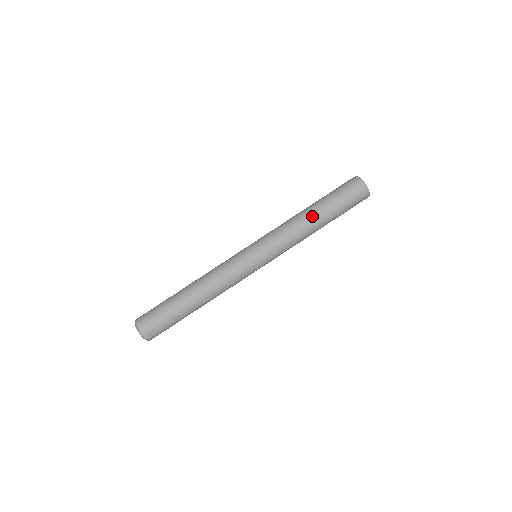
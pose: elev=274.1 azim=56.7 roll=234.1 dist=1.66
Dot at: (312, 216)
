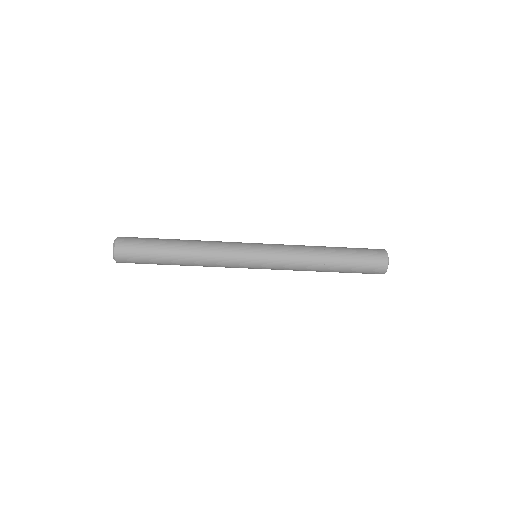
Dot at: (325, 266)
